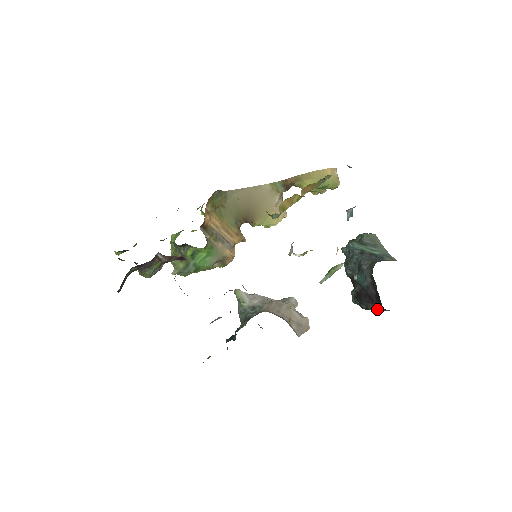
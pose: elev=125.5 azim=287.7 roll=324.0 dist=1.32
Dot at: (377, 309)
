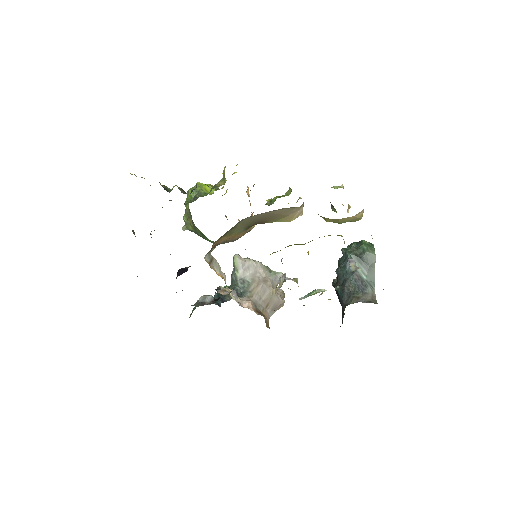
Dot at: occluded
